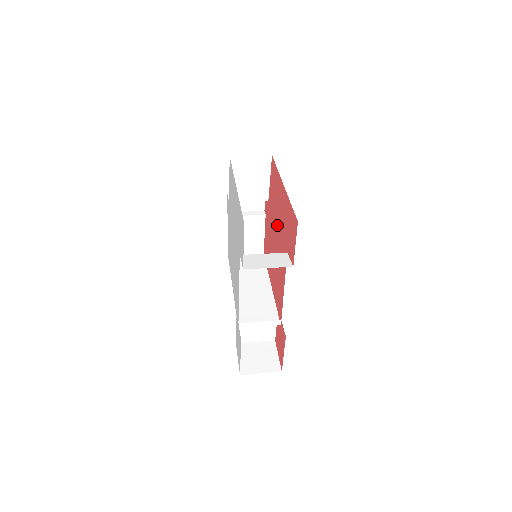
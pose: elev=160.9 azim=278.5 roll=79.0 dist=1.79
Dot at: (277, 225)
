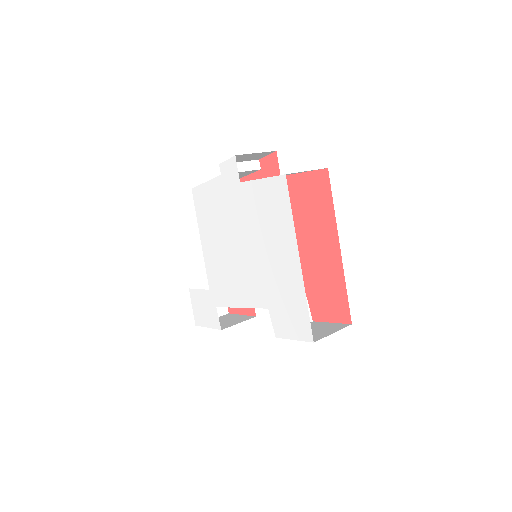
Dot at: occluded
